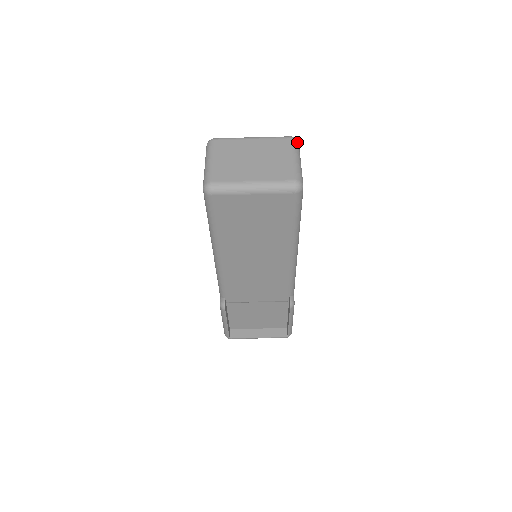
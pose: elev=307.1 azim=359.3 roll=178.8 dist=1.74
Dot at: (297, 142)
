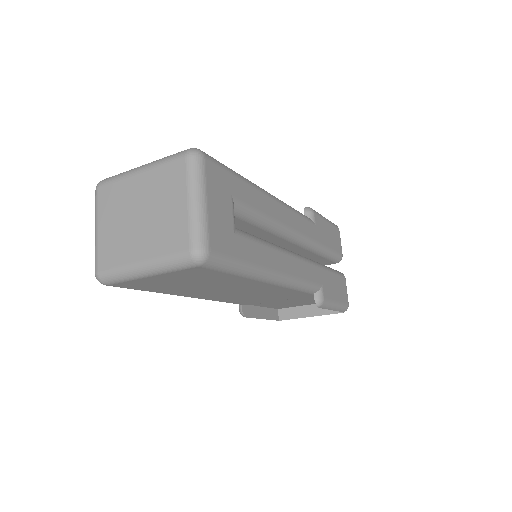
Dot at: (197, 159)
